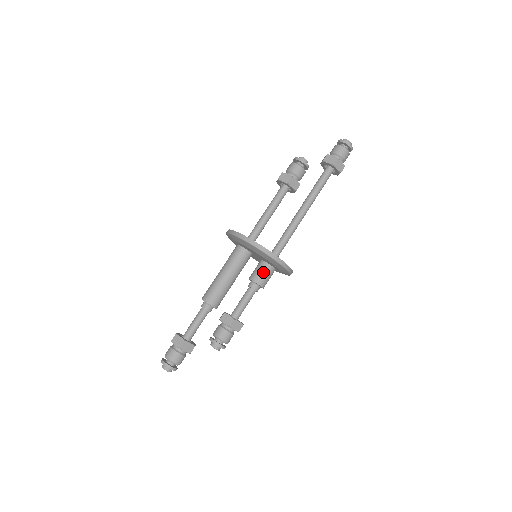
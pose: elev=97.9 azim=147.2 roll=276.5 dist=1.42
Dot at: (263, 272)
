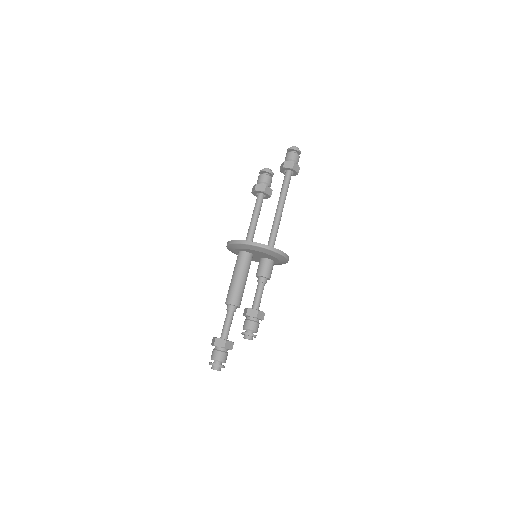
Dot at: (267, 267)
